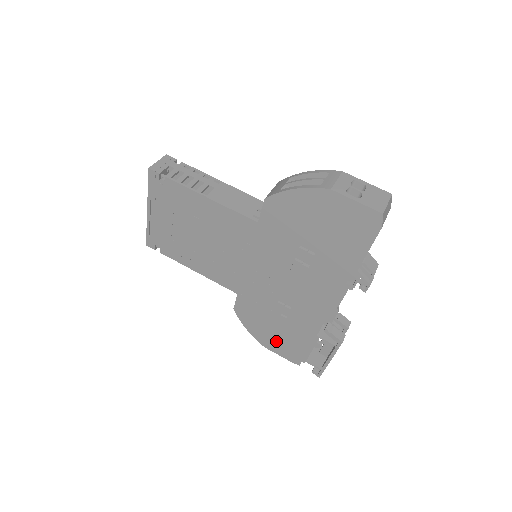
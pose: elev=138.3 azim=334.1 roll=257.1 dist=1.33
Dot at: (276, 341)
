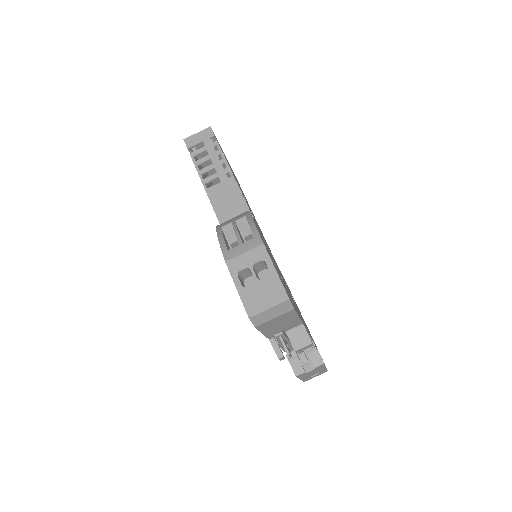
Dot at: occluded
